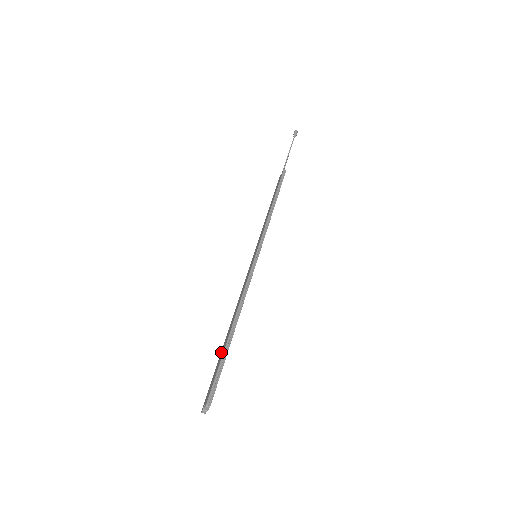
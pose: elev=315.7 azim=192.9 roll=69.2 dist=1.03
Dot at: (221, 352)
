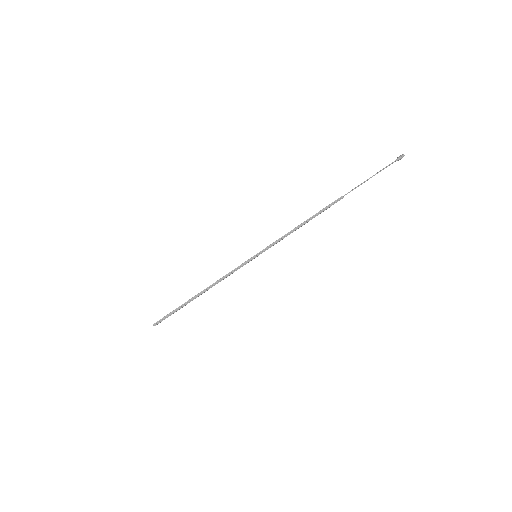
Dot at: occluded
